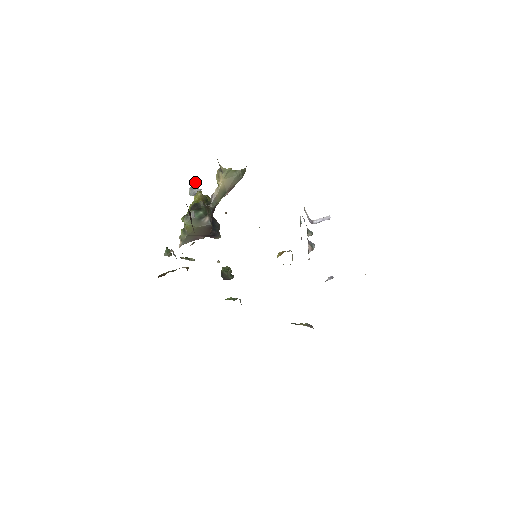
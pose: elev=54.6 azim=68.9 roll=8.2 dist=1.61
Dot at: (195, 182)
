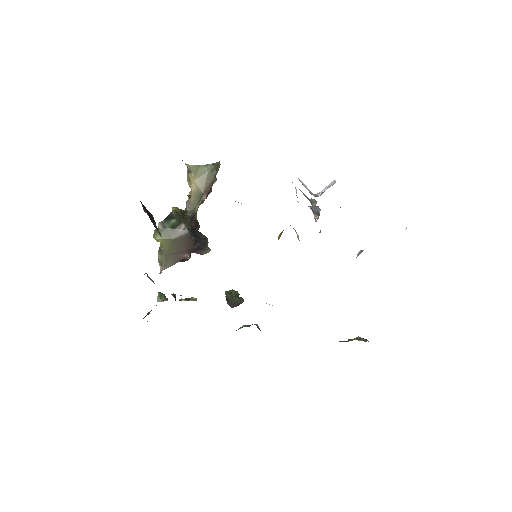
Dot at: occluded
